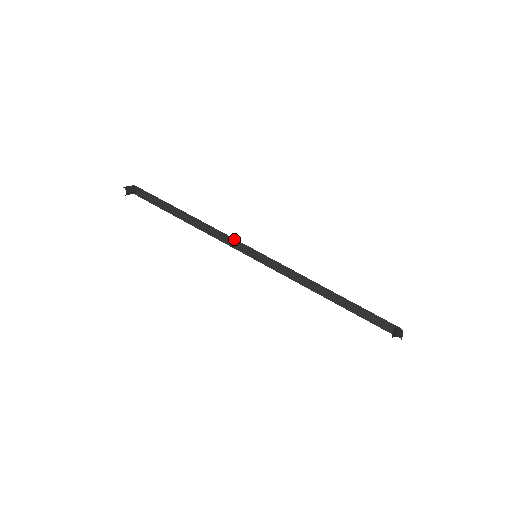
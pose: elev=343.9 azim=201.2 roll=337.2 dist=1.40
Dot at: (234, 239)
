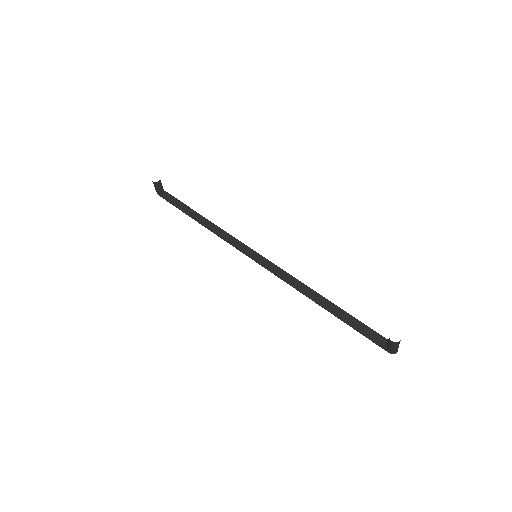
Dot at: occluded
